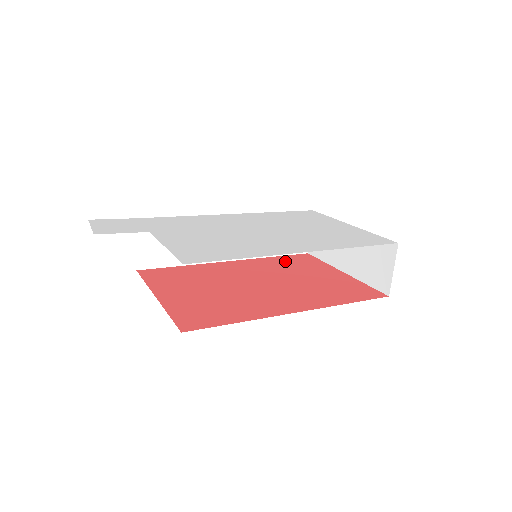
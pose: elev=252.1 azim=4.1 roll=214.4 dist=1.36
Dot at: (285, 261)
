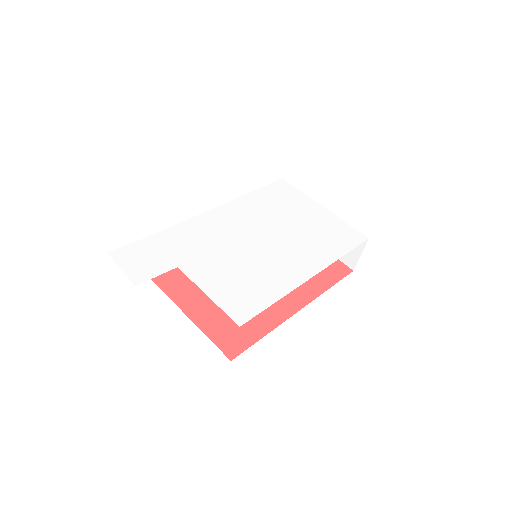
Dot at: occluded
